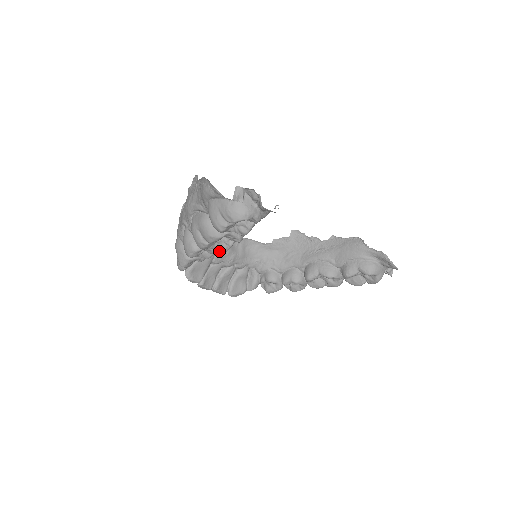
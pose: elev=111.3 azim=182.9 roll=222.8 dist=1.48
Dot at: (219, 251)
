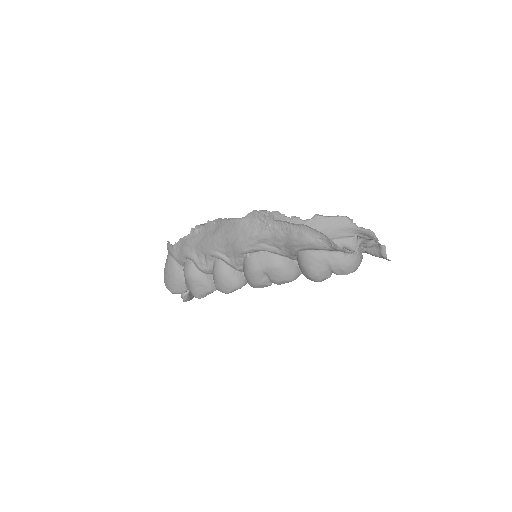
Dot at: occluded
